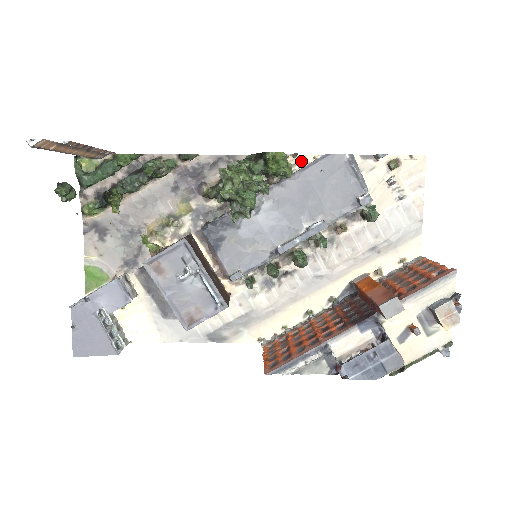
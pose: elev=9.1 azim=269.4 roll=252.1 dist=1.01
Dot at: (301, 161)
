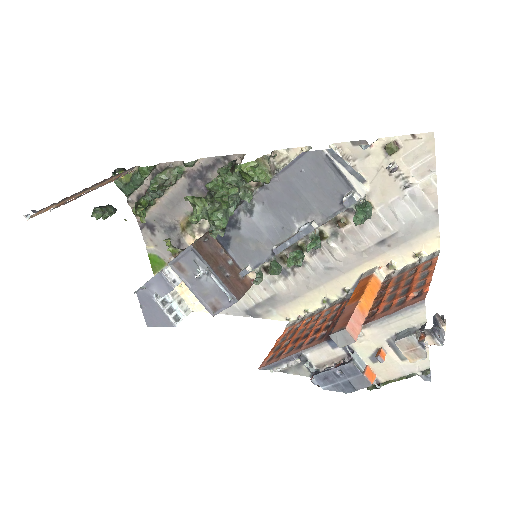
Dot at: (290, 155)
